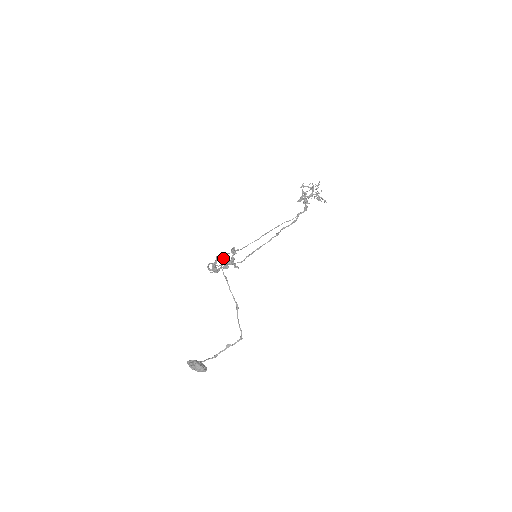
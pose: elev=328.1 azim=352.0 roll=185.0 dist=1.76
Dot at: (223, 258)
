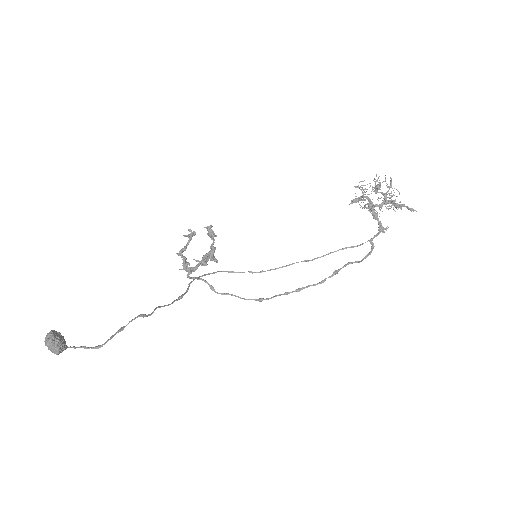
Dot at: (218, 271)
